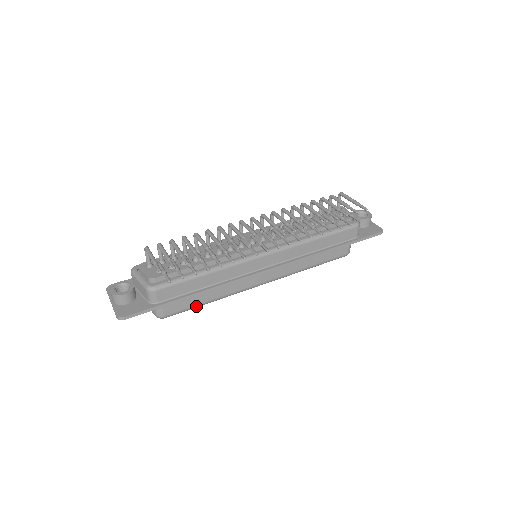
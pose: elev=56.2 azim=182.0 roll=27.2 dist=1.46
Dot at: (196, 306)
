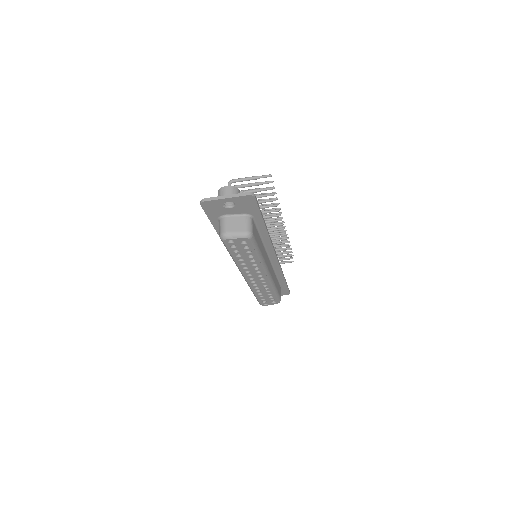
Dot at: (258, 248)
